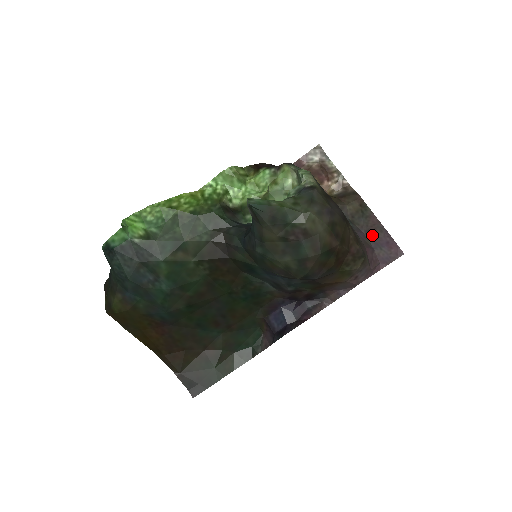
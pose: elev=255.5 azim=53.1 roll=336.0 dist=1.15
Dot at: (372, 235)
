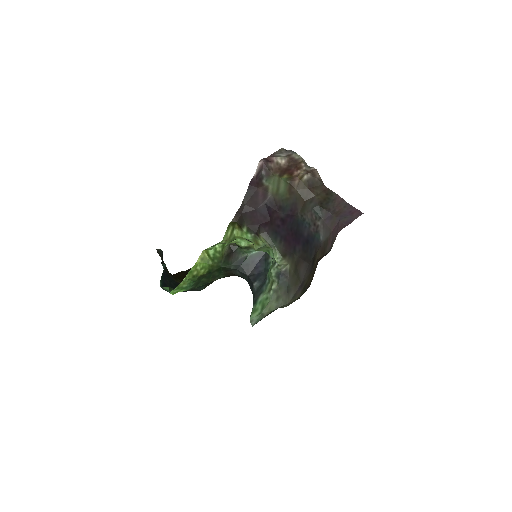
Dot at: (338, 212)
